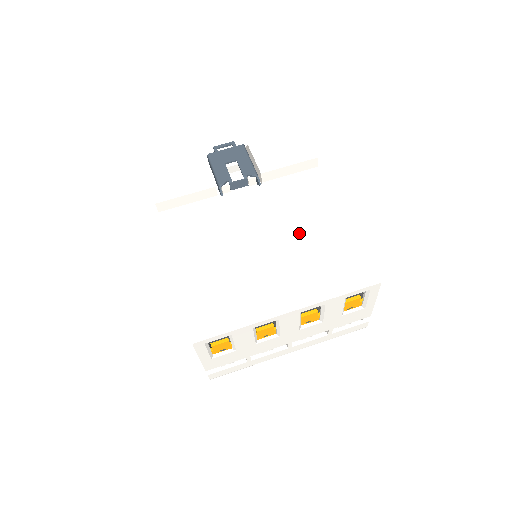
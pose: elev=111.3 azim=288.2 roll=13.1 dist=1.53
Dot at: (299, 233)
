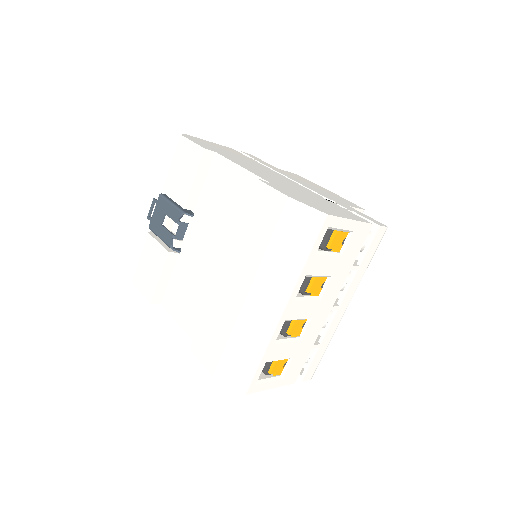
Dot at: (237, 238)
